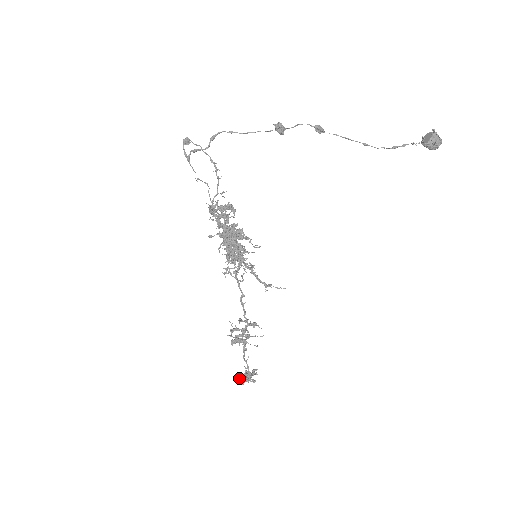
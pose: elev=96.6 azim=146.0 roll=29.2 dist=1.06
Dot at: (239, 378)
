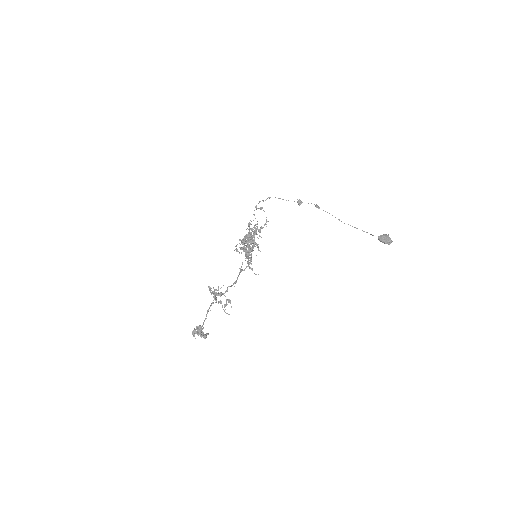
Dot at: (195, 330)
